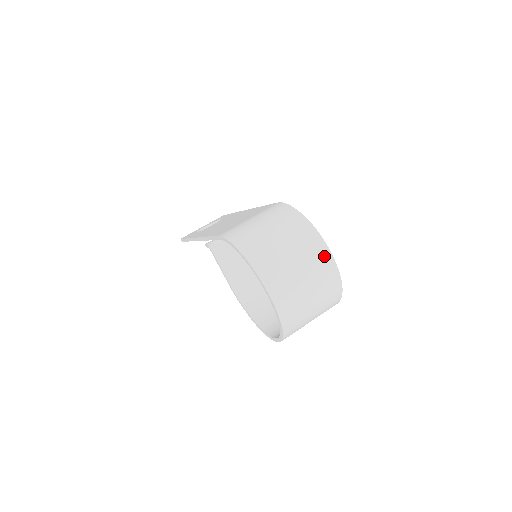
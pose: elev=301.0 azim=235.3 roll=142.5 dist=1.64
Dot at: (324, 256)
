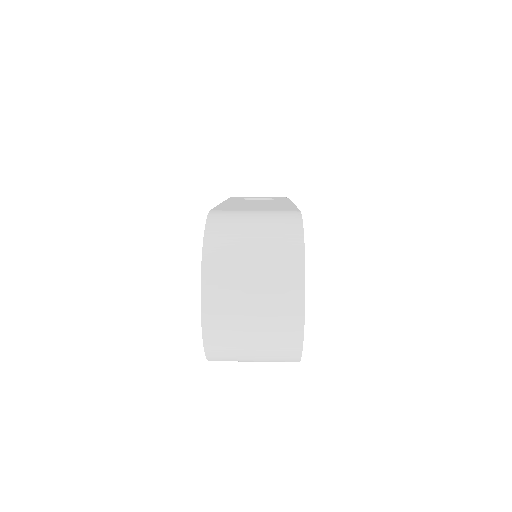
Dot at: (294, 301)
